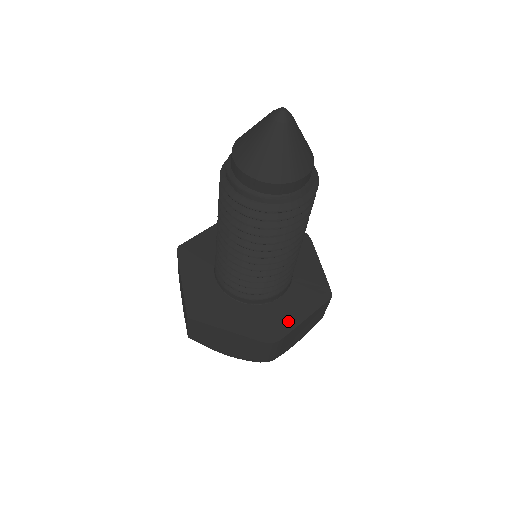
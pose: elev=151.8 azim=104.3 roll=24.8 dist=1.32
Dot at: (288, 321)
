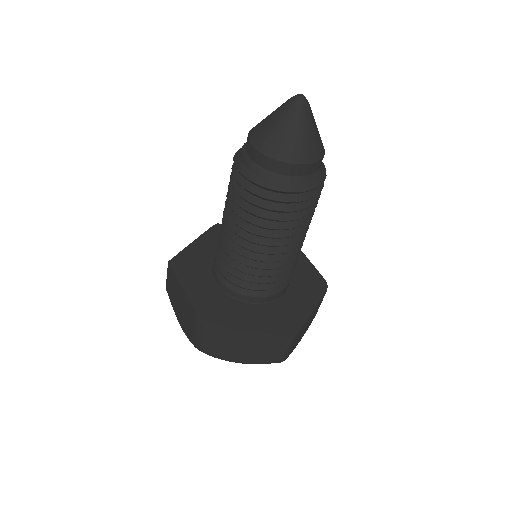
Dot at: (235, 321)
